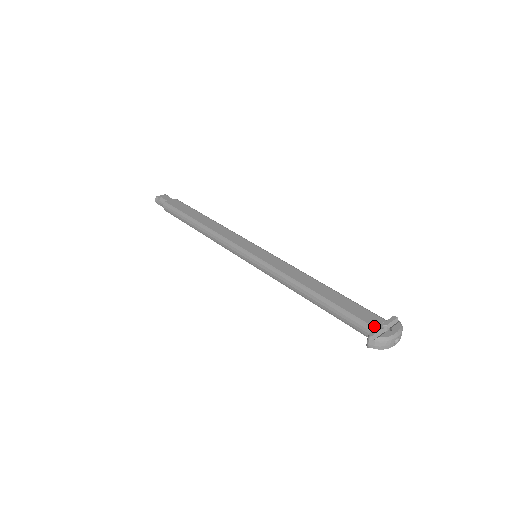
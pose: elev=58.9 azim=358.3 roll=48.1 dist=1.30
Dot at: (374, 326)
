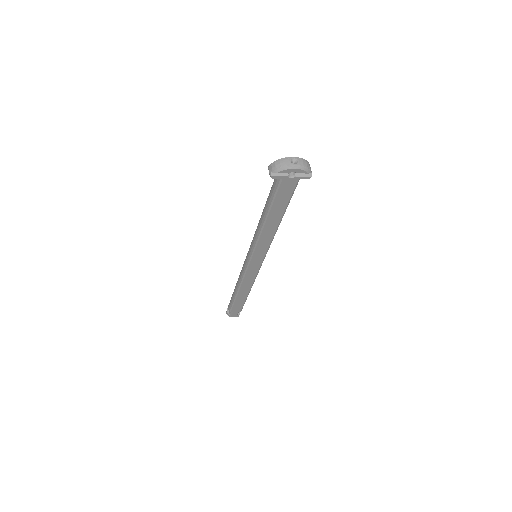
Dot at: occluded
